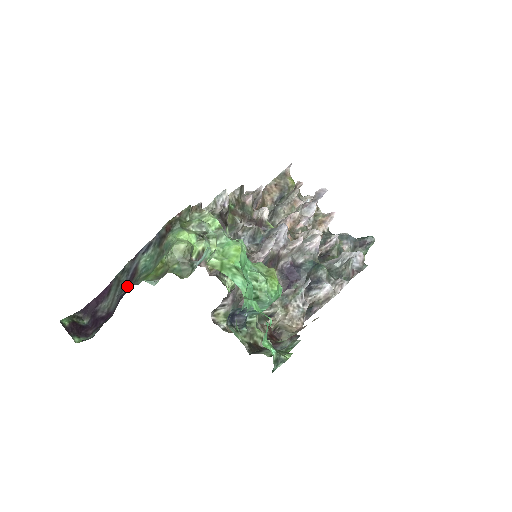
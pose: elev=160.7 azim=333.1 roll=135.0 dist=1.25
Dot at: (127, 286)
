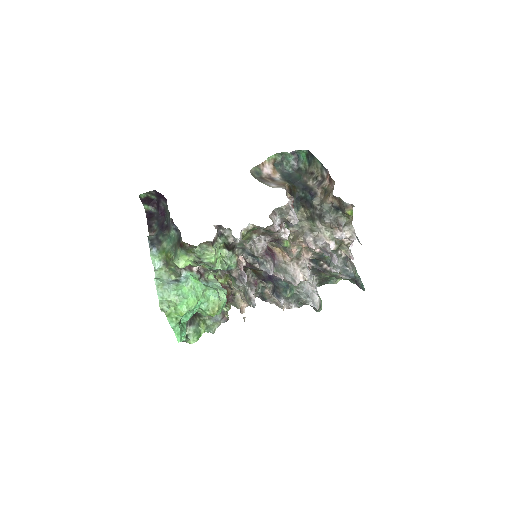
Dot at: (154, 244)
